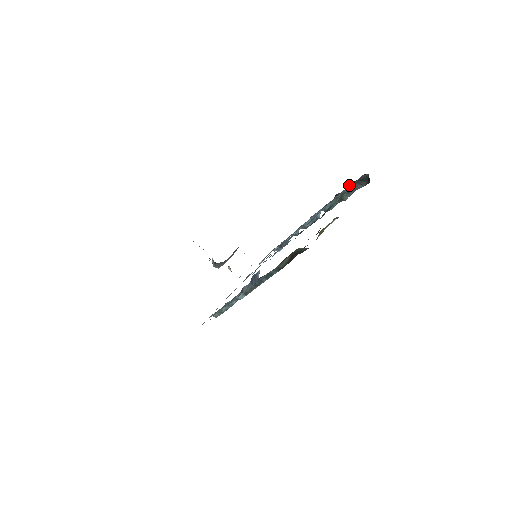
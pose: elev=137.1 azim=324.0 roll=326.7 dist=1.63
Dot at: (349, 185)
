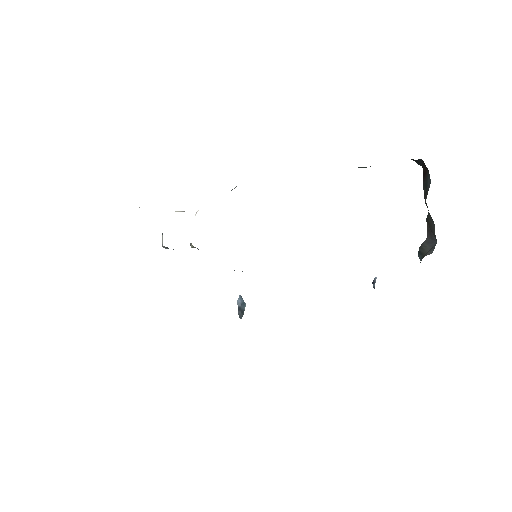
Dot at: occluded
